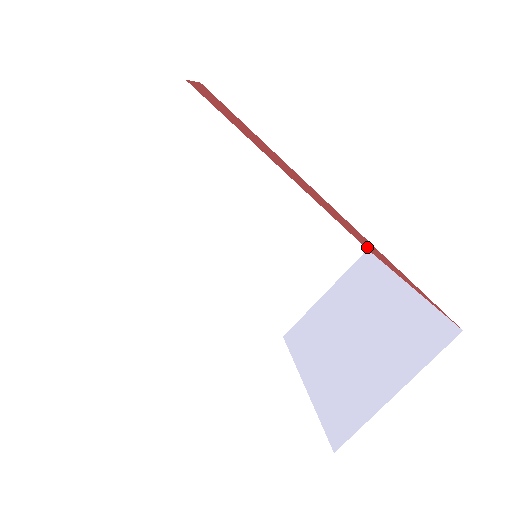
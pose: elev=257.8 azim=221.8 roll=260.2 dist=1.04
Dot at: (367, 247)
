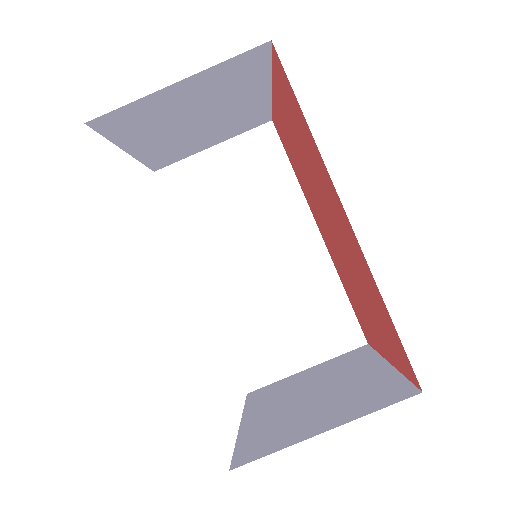
Dot at: (365, 319)
